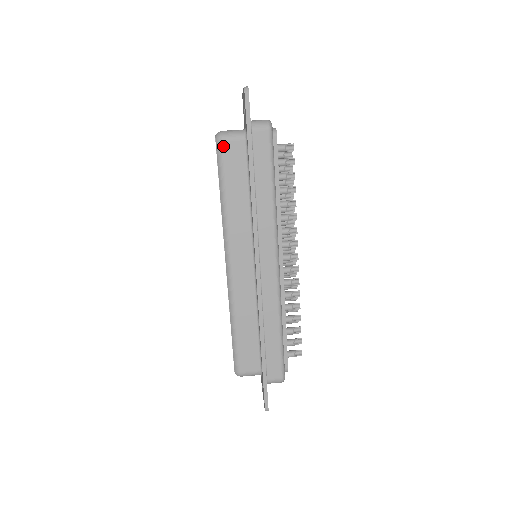
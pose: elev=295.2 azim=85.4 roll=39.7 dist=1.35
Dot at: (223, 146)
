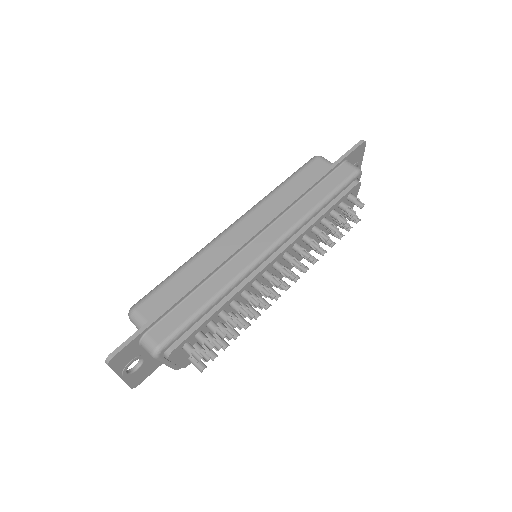
Dot at: (315, 160)
